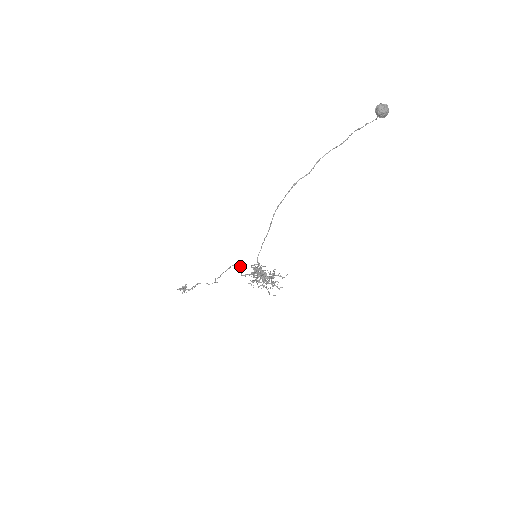
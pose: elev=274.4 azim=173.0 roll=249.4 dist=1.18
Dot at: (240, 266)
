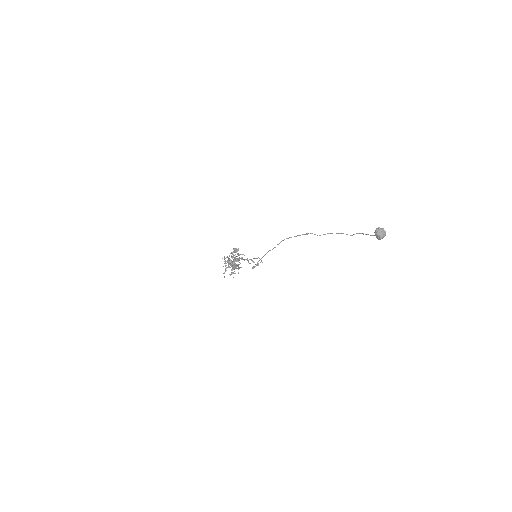
Dot at: occluded
